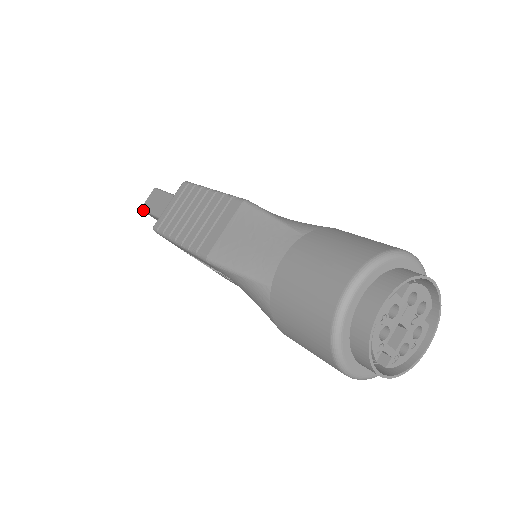
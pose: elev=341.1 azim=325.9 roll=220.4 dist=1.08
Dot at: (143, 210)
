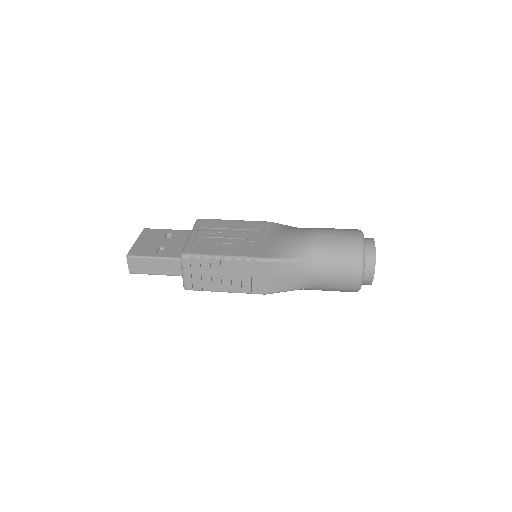
Dot at: occluded
